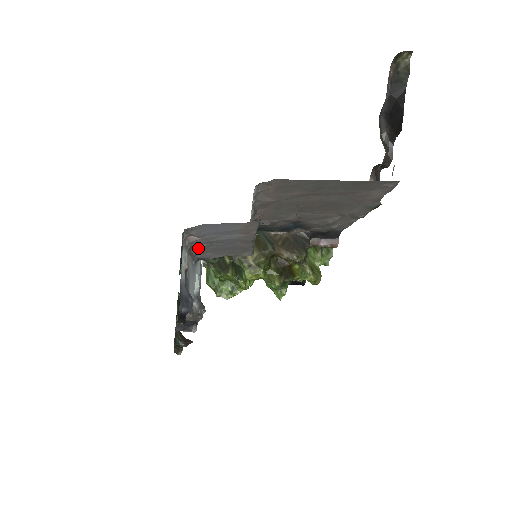
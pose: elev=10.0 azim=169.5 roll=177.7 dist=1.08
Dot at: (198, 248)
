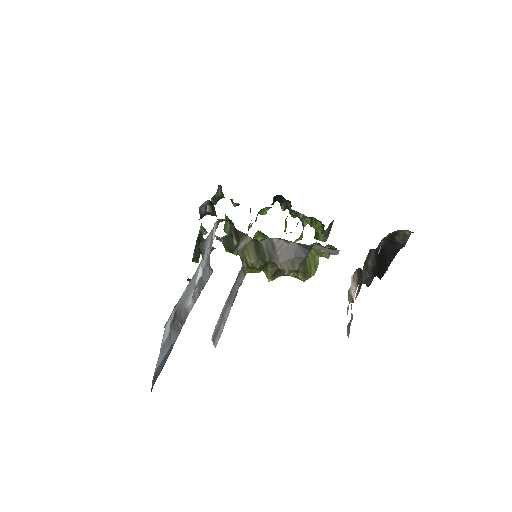
Dot at: occluded
